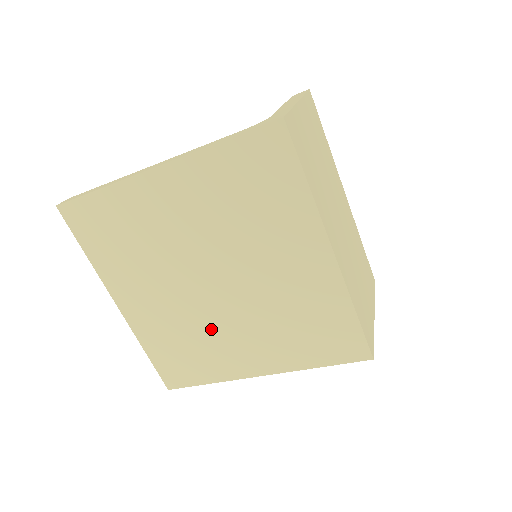
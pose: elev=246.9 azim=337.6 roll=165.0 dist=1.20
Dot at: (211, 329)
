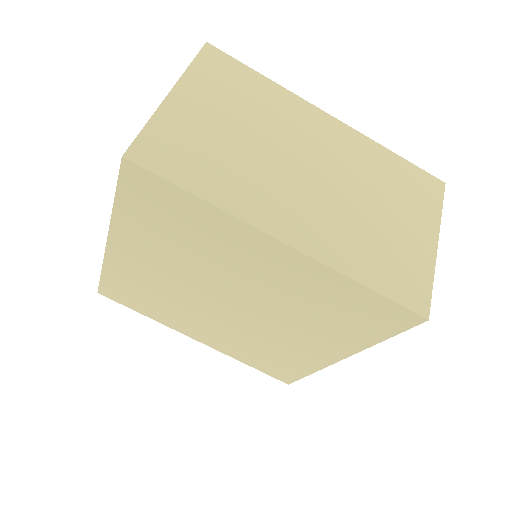
Dot at: (266, 337)
